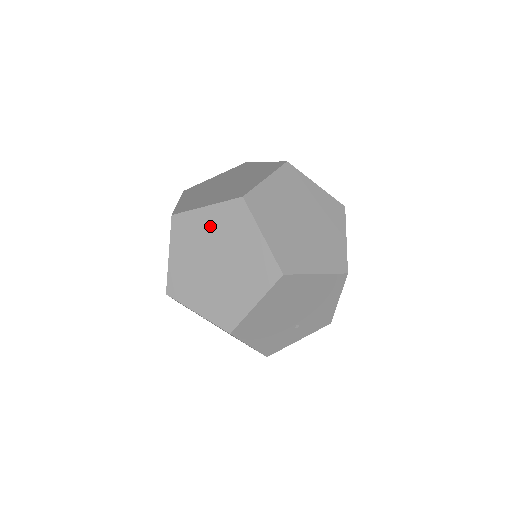
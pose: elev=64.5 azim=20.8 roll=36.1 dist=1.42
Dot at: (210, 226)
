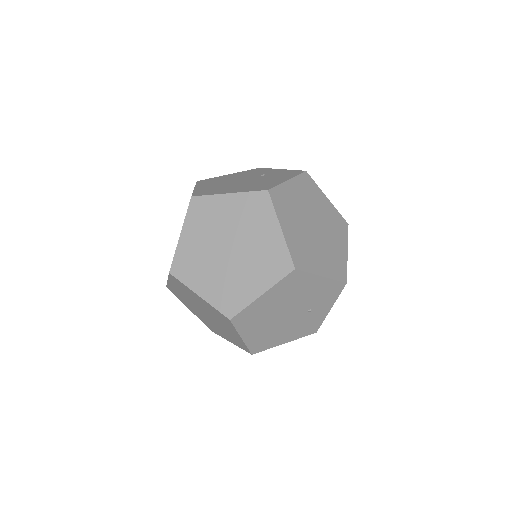
Dot at: (181, 292)
